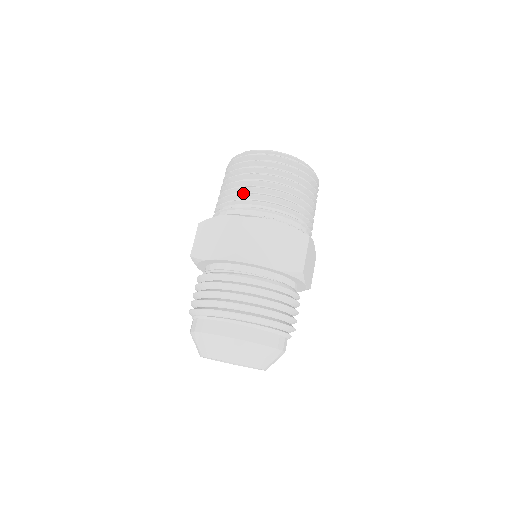
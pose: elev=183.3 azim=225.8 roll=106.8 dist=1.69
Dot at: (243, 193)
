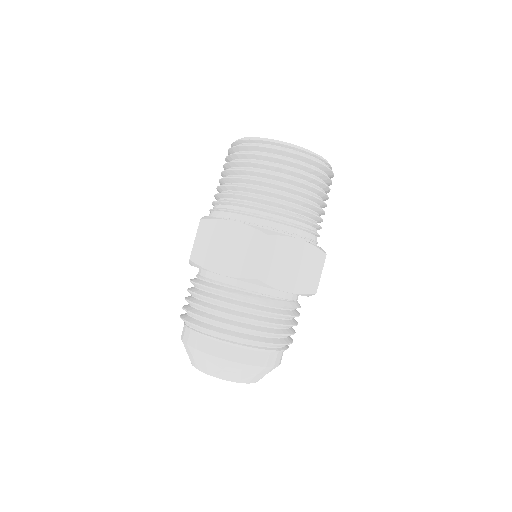
Dot at: (263, 198)
